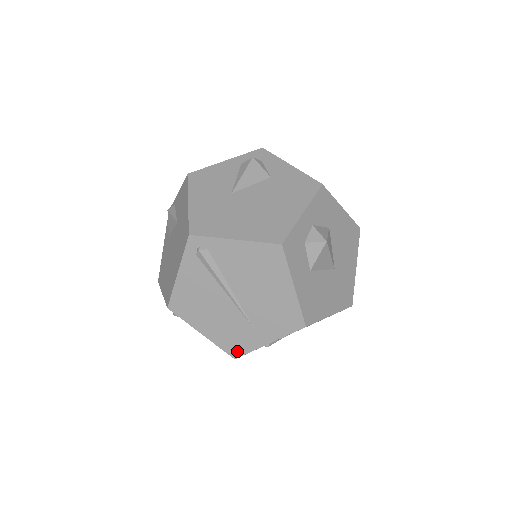
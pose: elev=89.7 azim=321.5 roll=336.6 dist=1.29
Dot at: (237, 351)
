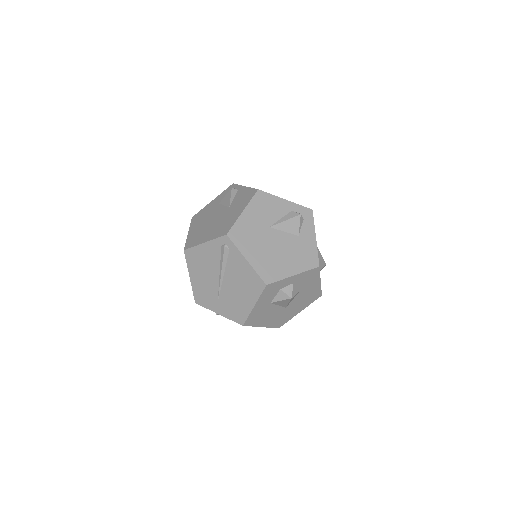
Dot at: (200, 301)
